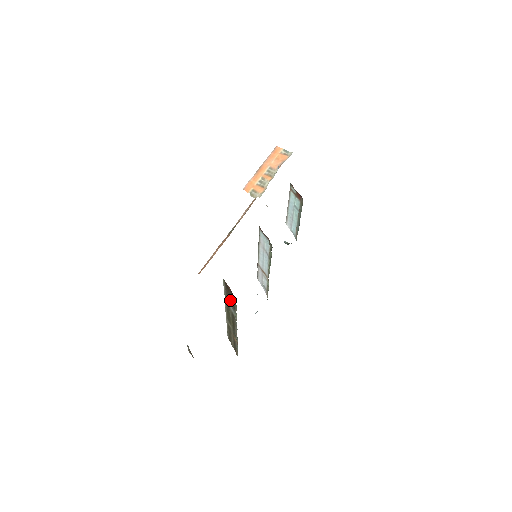
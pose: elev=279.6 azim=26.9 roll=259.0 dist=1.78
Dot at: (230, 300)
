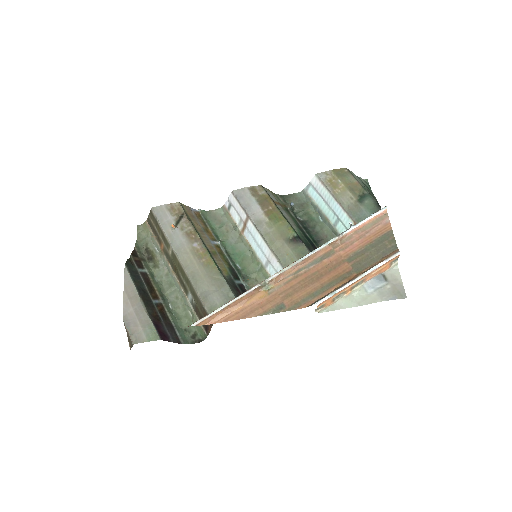
Dot at: (198, 308)
